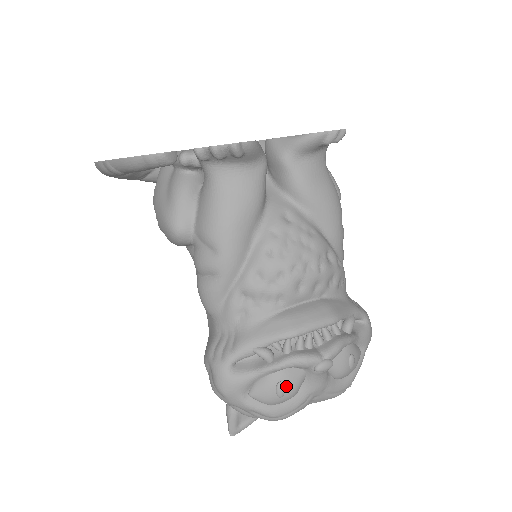
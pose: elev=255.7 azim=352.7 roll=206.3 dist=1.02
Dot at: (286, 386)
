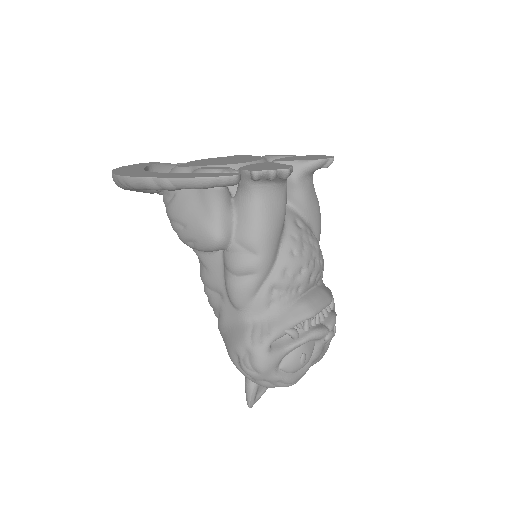
Dot at: (306, 356)
